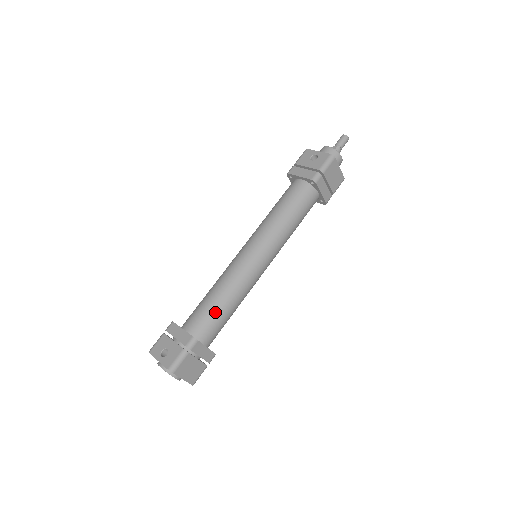
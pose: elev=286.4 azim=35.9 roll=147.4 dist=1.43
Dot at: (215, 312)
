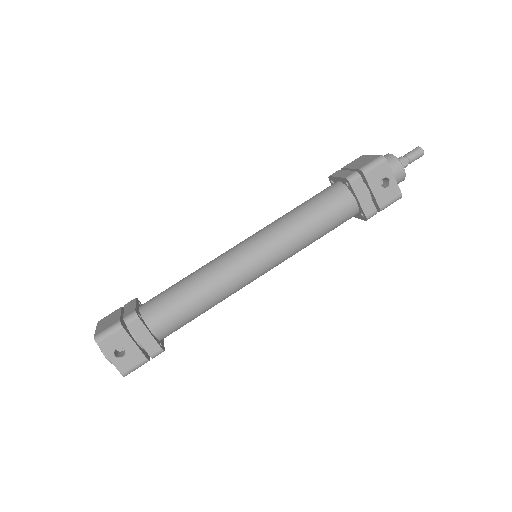
Dot at: (191, 319)
